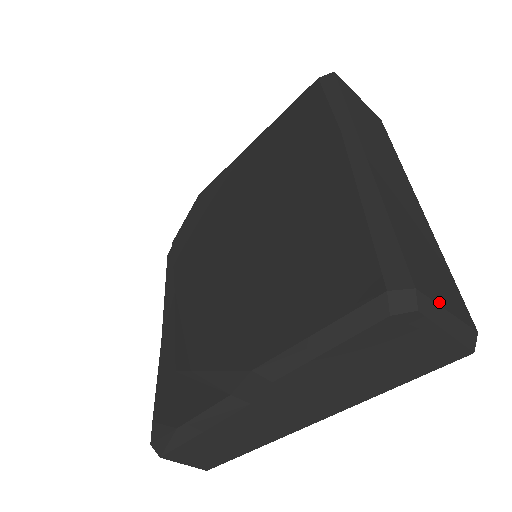
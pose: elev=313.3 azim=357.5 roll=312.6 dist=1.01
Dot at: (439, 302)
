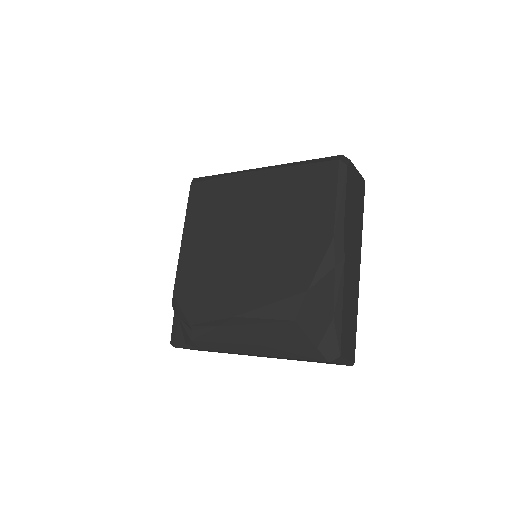
Dot at: occluded
